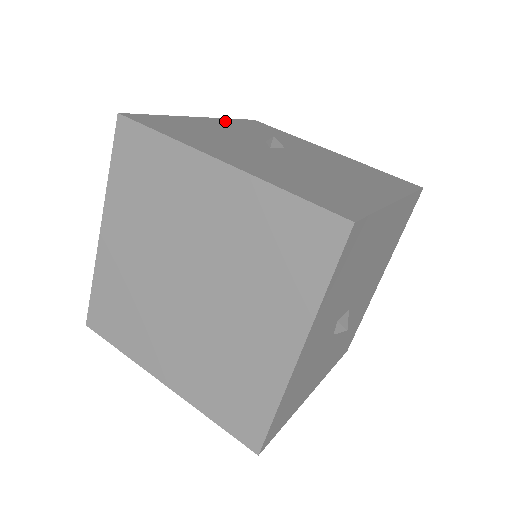
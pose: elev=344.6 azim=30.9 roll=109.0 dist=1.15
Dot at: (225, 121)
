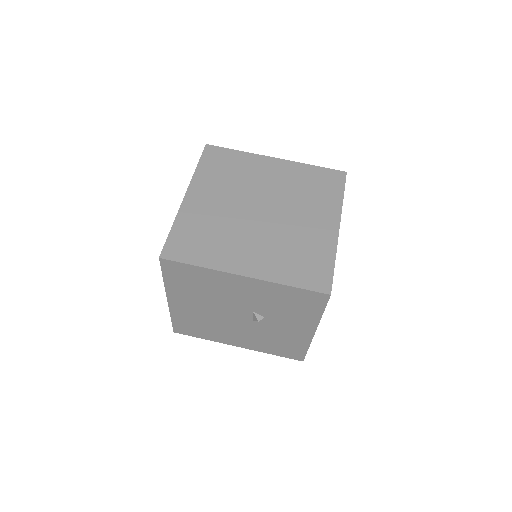
Dot at: occluded
